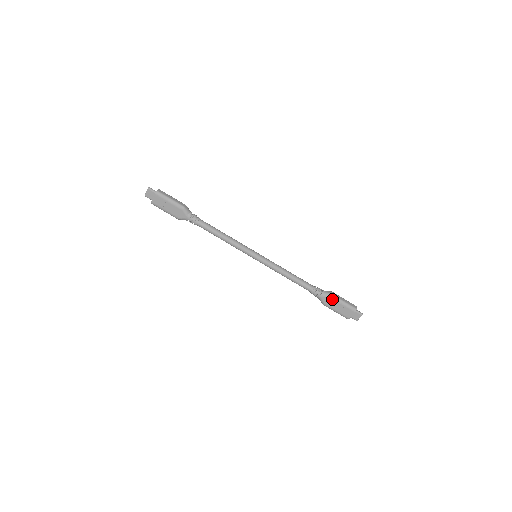
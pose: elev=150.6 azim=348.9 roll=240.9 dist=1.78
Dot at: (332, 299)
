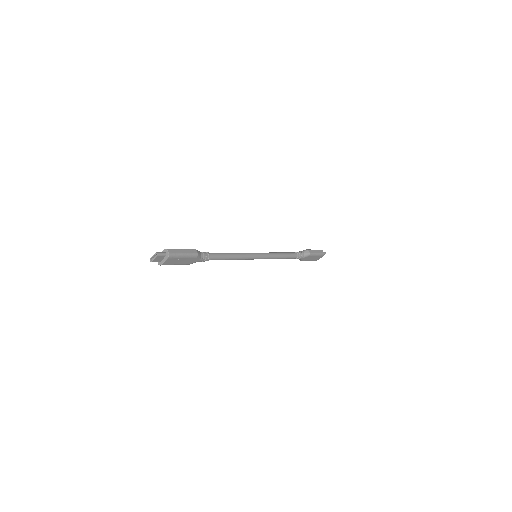
Dot at: (310, 256)
